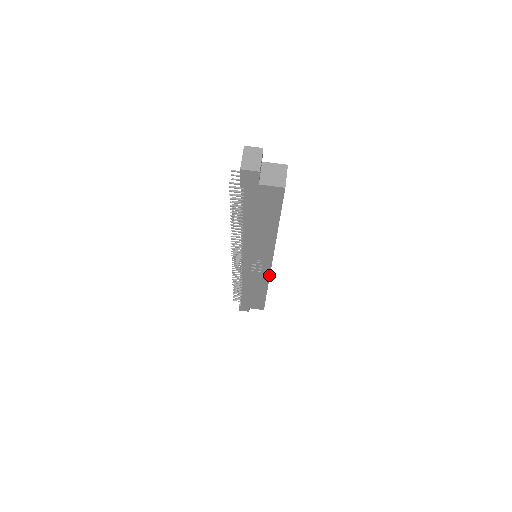
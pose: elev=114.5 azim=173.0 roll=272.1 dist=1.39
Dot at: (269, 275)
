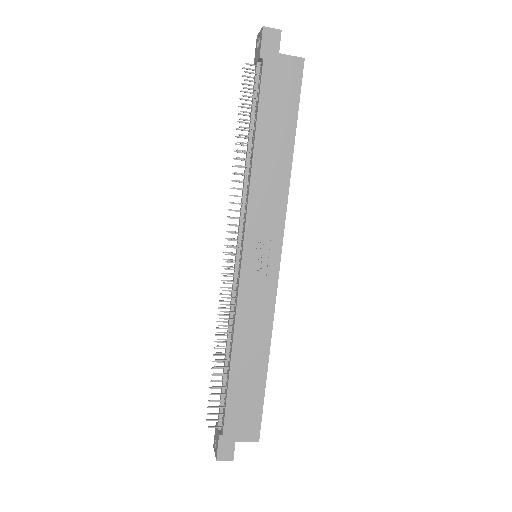
Dot at: (276, 289)
